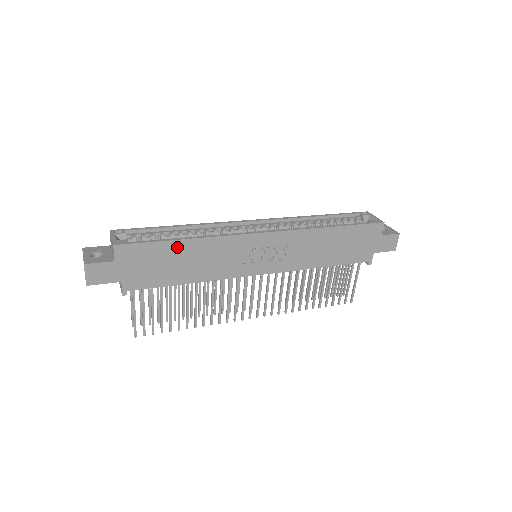
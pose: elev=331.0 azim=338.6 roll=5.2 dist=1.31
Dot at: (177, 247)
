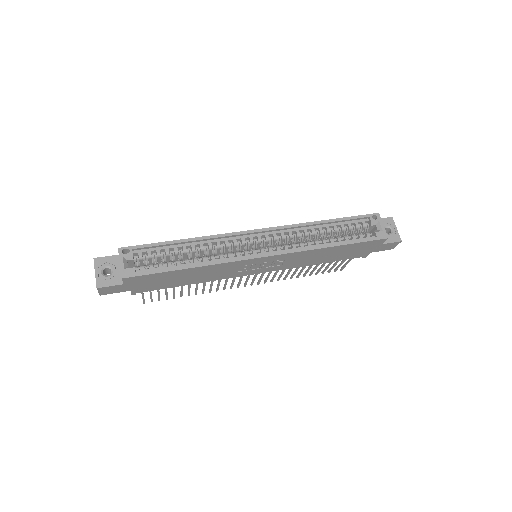
Dot at: (180, 272)
